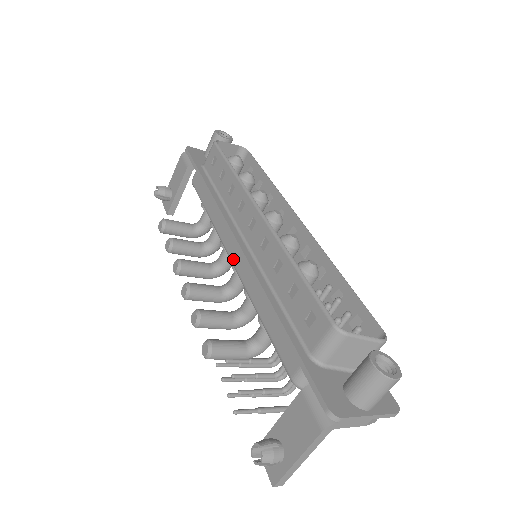
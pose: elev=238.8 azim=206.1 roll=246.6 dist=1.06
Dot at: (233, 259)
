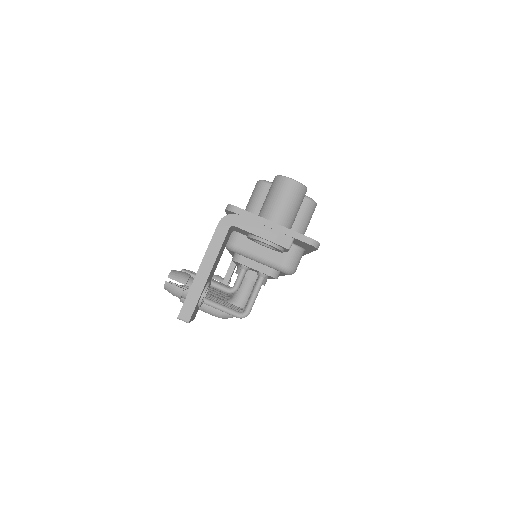
Dot at: occluded
